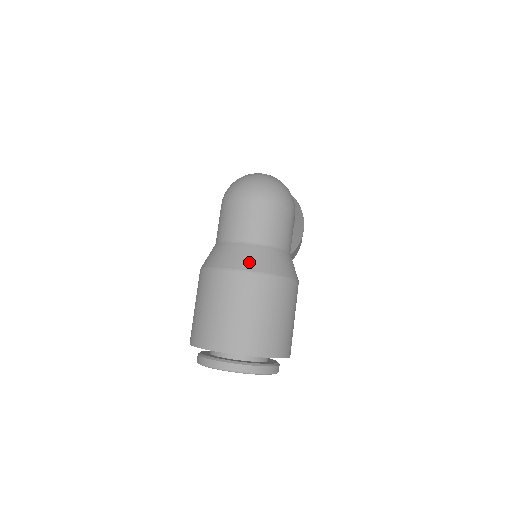
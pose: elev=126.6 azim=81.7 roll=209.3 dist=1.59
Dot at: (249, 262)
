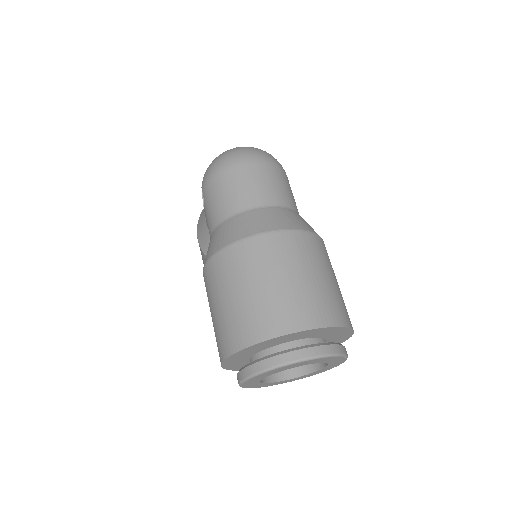
Dot at: (266, 223)
